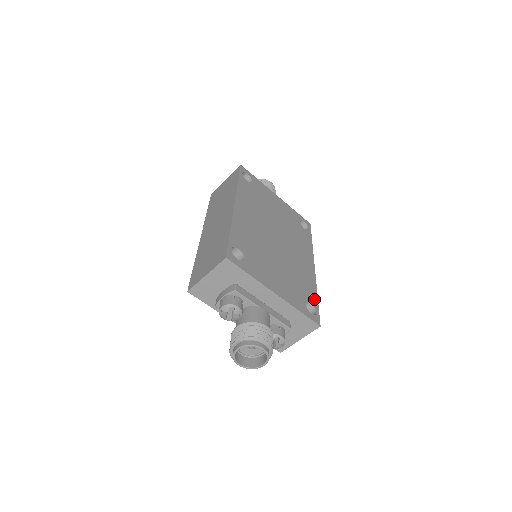
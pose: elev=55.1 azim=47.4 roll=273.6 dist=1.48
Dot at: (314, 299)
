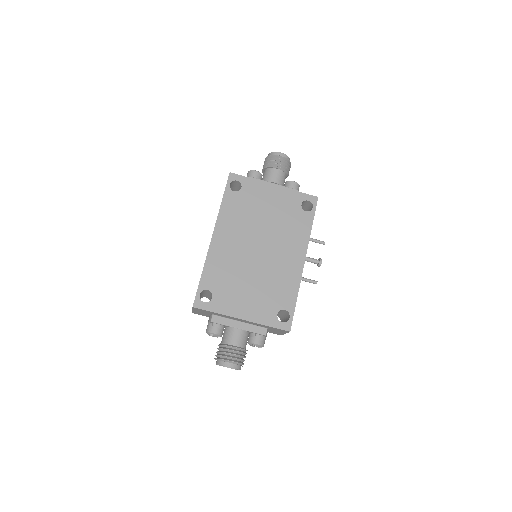
Dot at: (291, 303)
